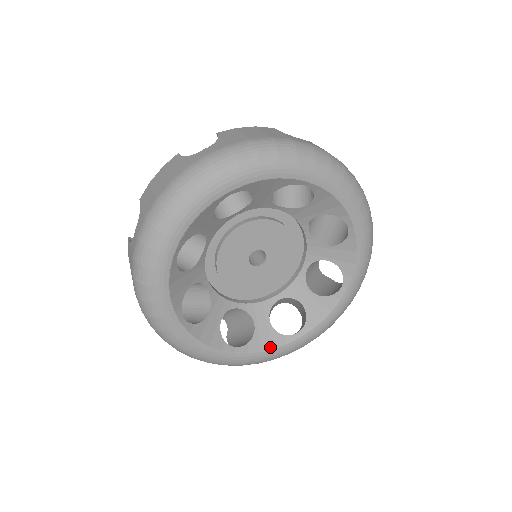
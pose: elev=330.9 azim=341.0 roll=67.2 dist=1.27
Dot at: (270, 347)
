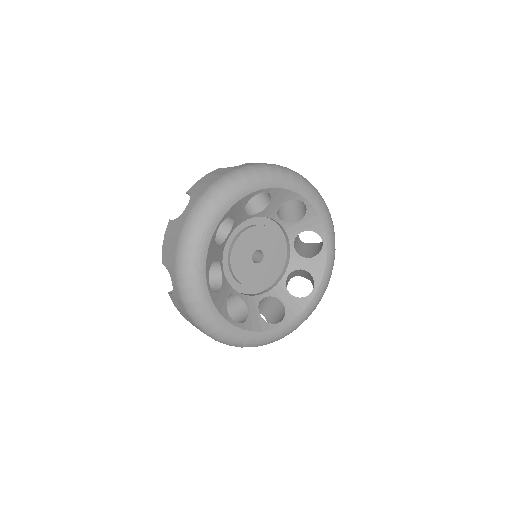
Dot at: (219, 310)
